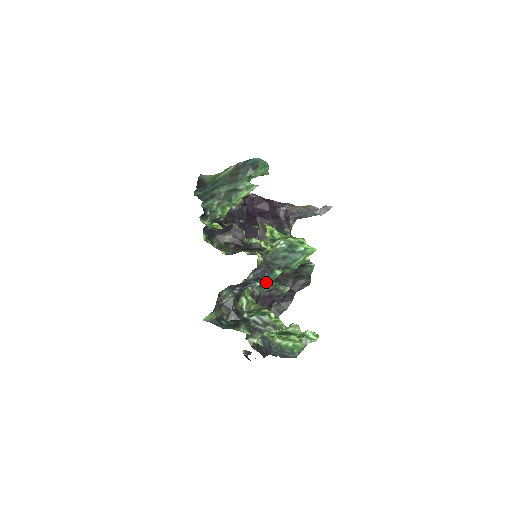
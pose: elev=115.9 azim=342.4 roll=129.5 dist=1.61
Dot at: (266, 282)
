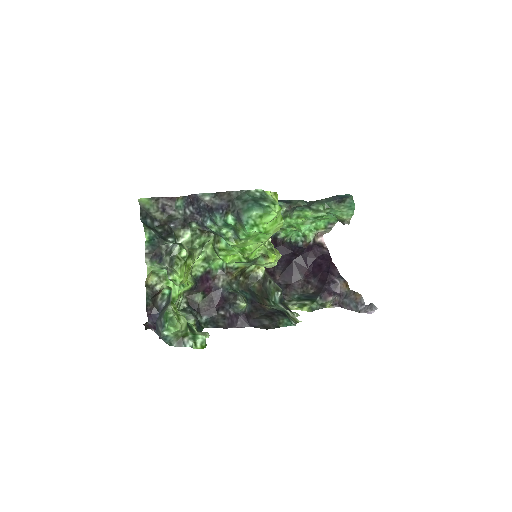
Dot at: (240, 291)
